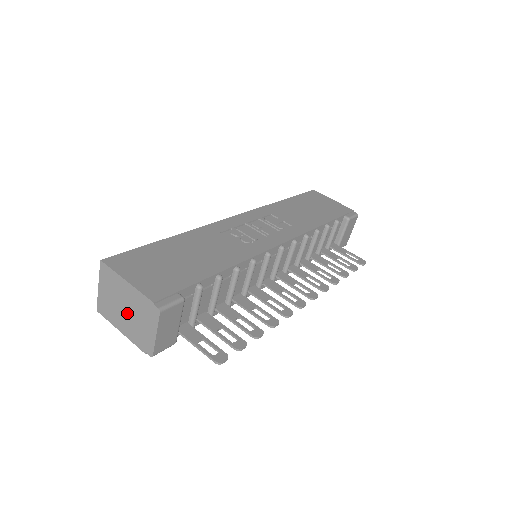
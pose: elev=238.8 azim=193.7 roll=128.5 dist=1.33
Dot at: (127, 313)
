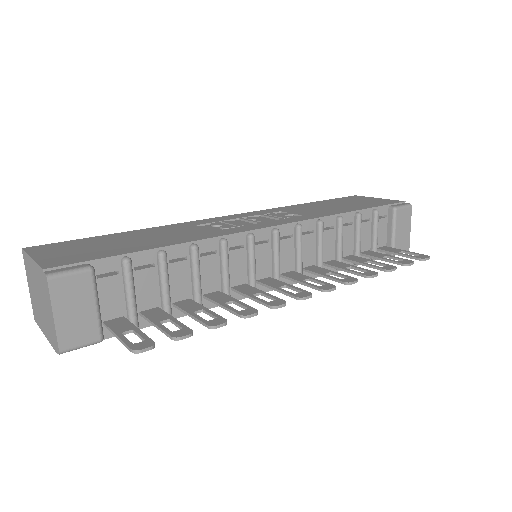
Dot at: (40, 303)
